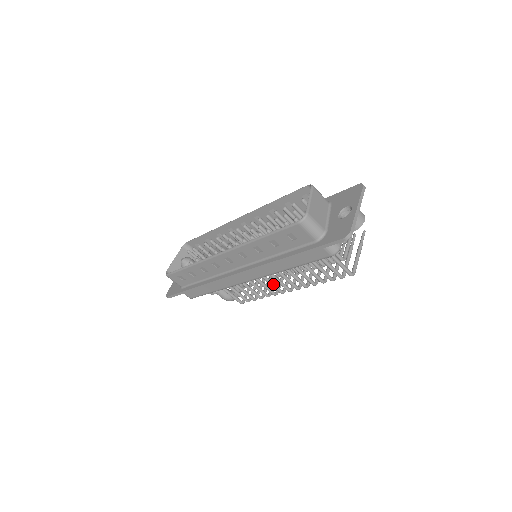
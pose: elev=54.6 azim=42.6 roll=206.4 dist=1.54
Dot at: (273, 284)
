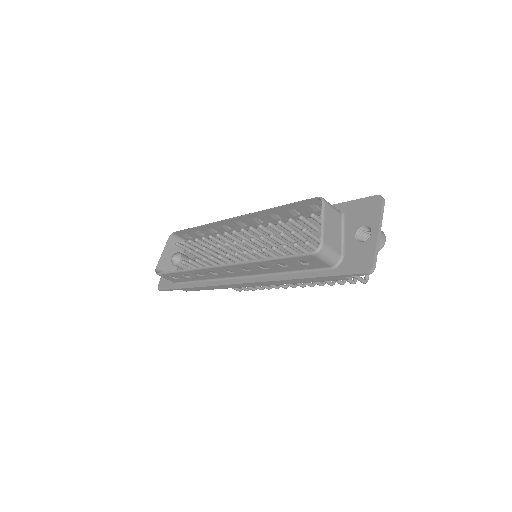
Dot at: occluded
